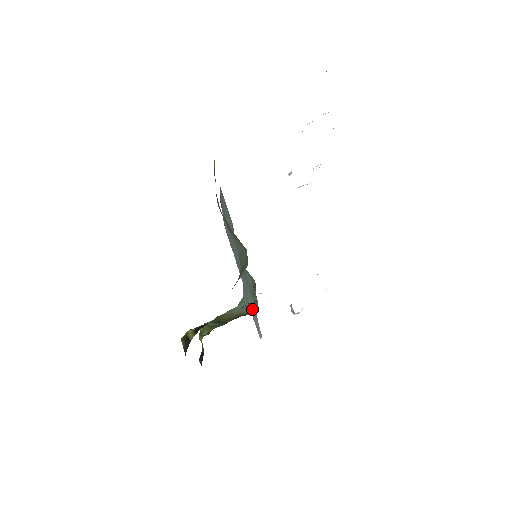
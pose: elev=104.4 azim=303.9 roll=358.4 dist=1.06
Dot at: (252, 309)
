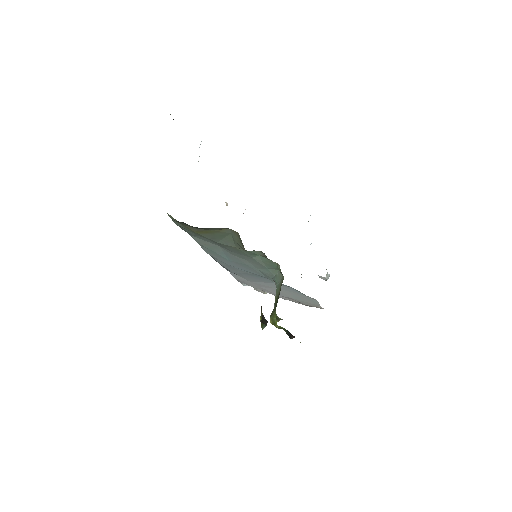
Dot at: occluded
